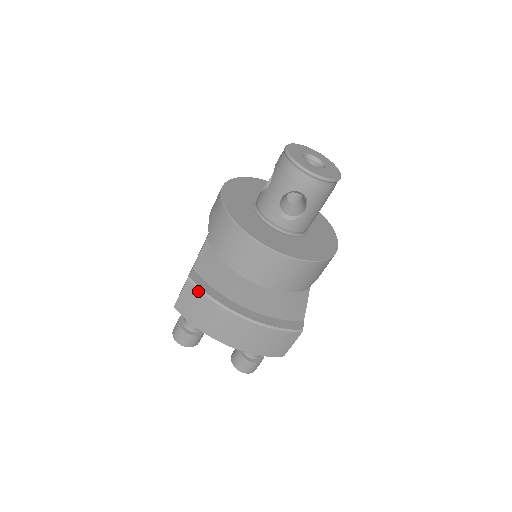
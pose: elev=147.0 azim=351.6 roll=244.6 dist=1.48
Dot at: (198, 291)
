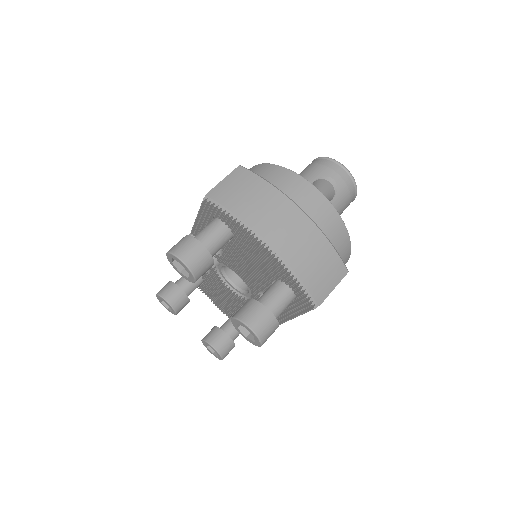
Dot at: (253, 174)
